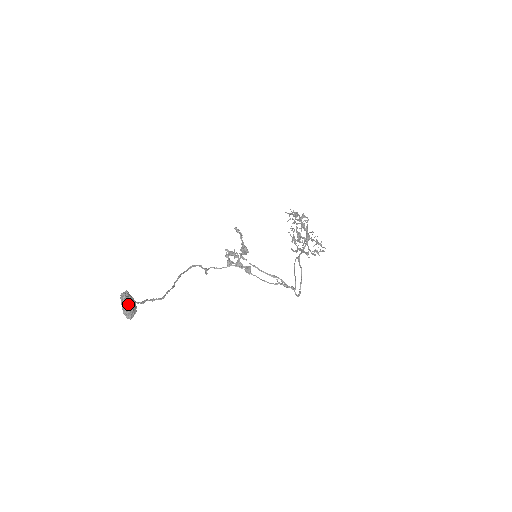
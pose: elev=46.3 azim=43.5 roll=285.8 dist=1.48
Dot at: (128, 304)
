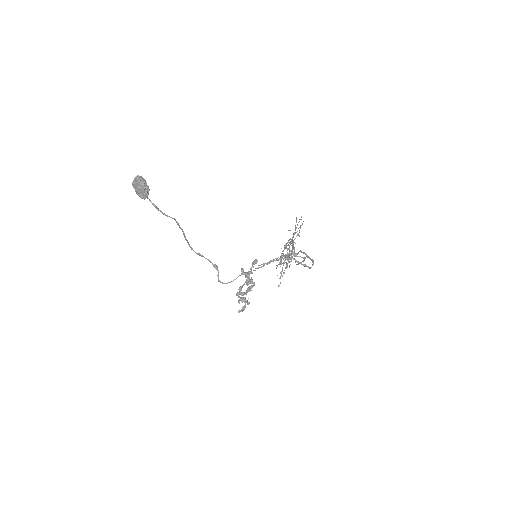
Dot at: (140, 176)
